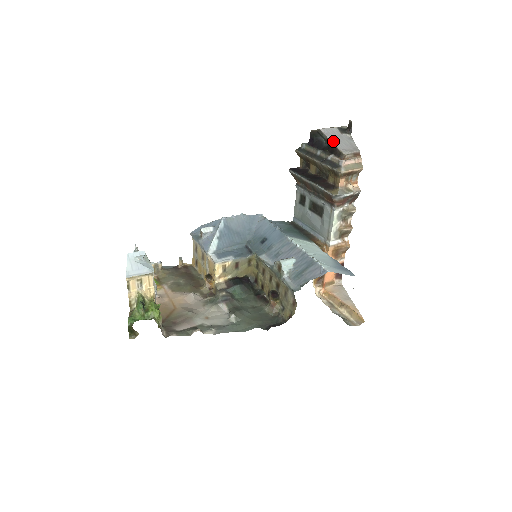
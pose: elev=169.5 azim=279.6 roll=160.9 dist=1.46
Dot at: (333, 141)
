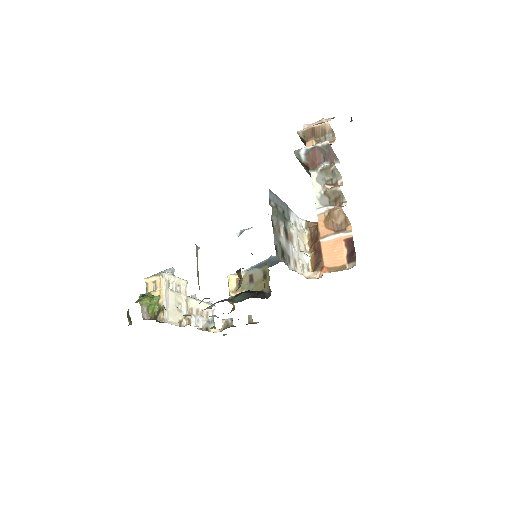
Dot at: occluded
